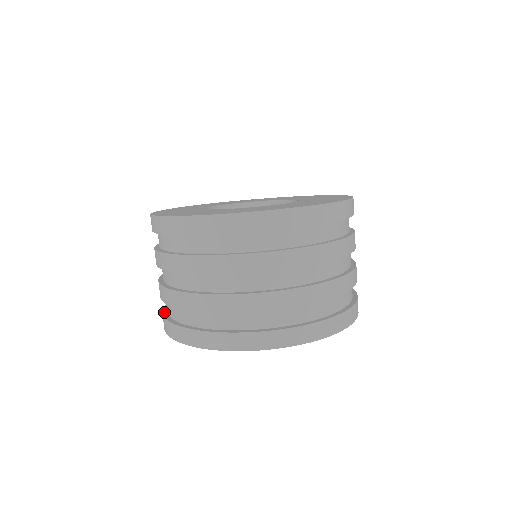
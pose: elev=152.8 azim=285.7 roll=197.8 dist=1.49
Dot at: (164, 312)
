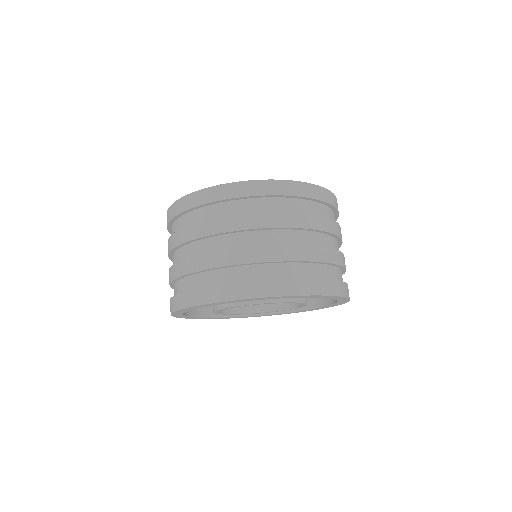
Dot at: occluded
